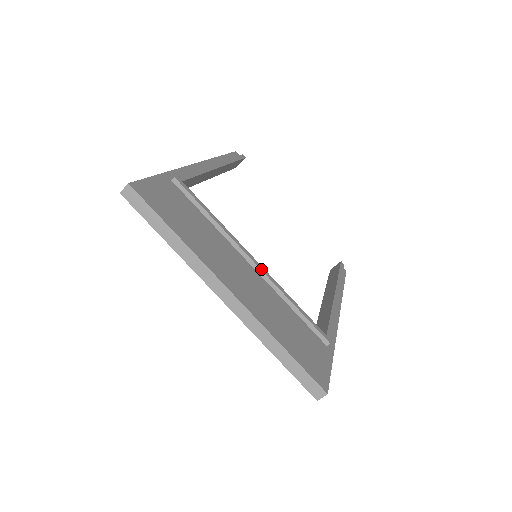
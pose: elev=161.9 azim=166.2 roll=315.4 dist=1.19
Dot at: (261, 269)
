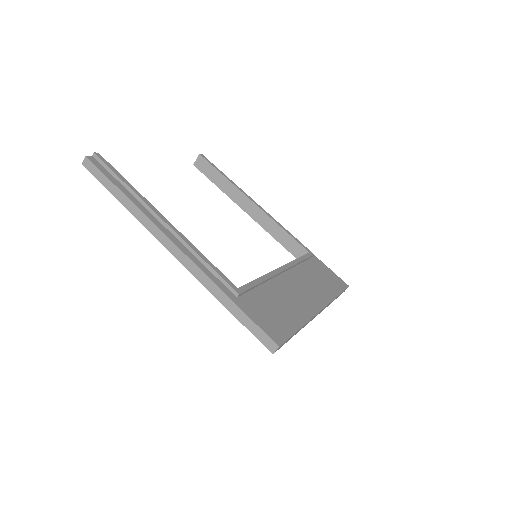
Dot at: (286, 269)
